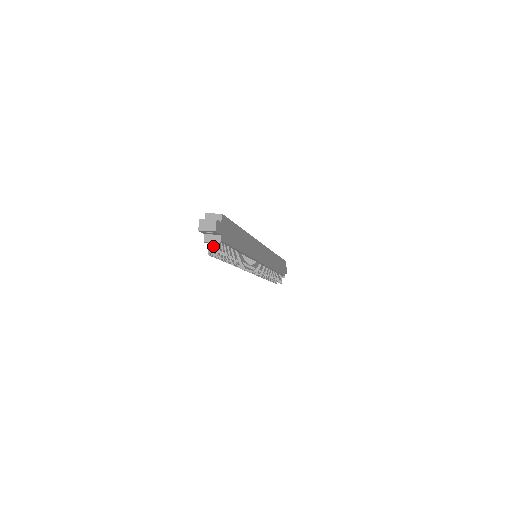
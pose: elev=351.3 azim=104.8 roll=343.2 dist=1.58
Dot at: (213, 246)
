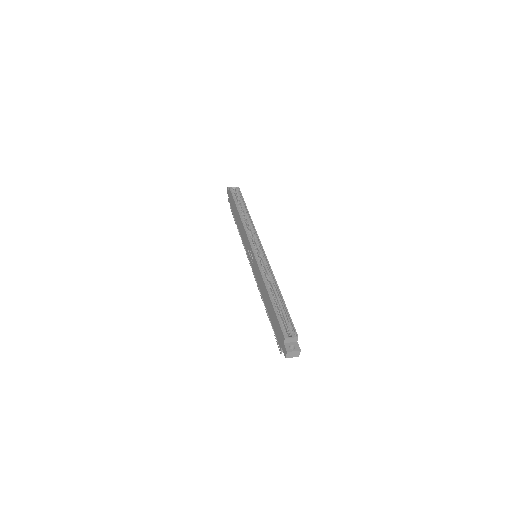
Dot at: occluded
